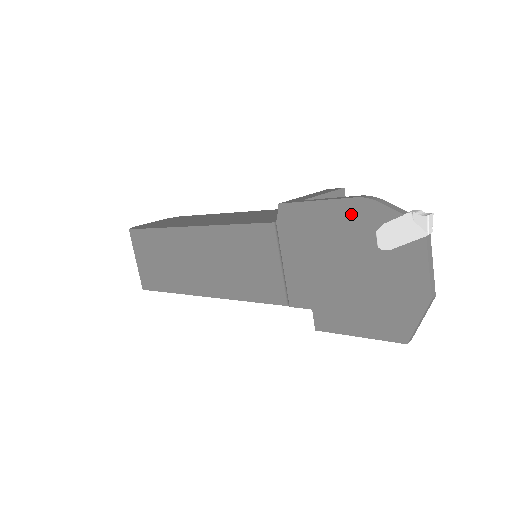
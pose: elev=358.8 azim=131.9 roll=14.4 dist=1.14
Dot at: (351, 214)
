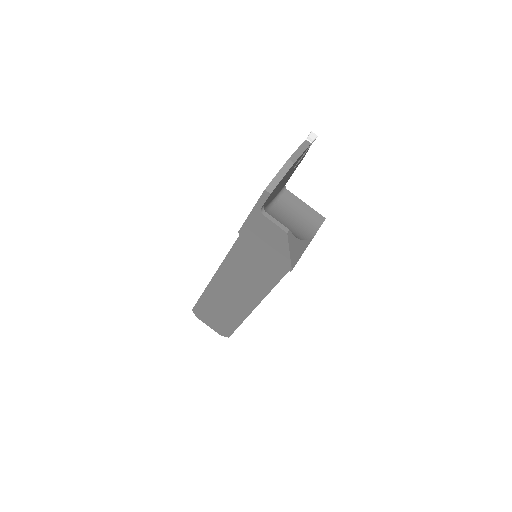
Dot at: occluded
